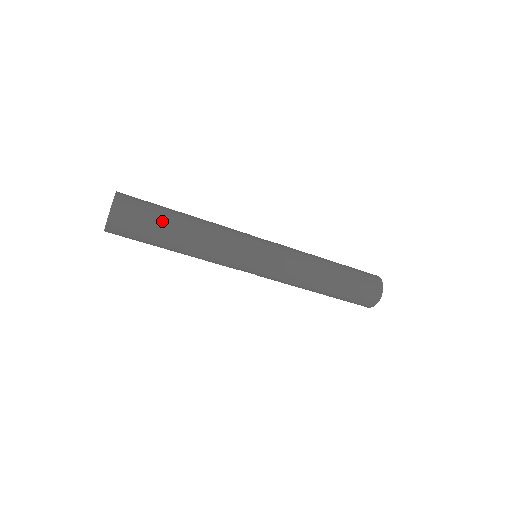
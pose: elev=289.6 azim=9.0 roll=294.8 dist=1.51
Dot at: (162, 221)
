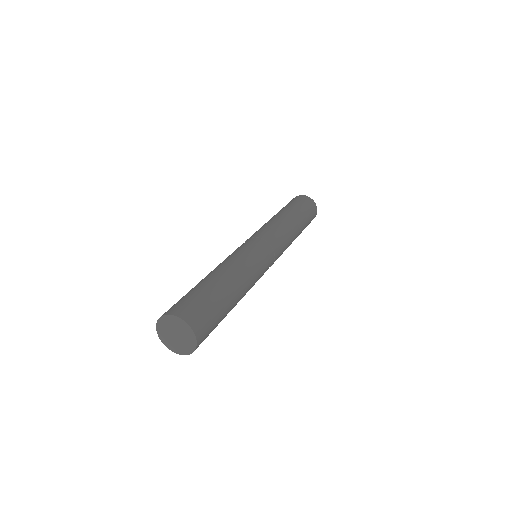
Dot at: (221, 301)
